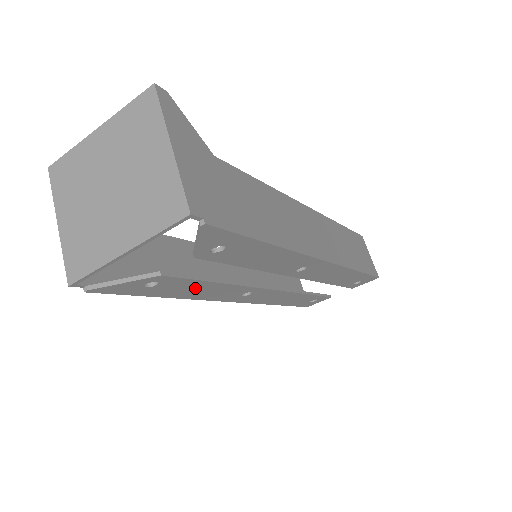
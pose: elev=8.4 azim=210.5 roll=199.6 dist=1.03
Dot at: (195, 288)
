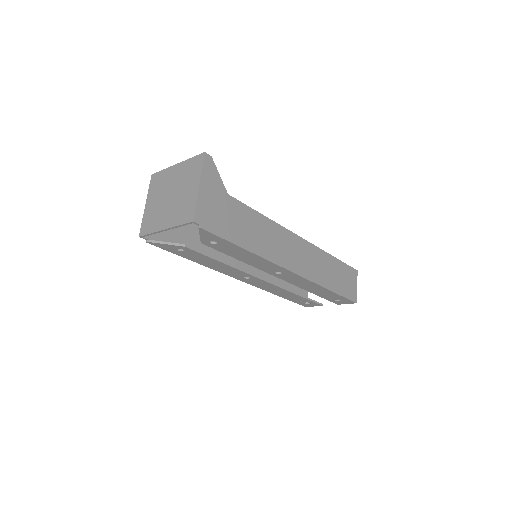
Dot at: (208, 261)
